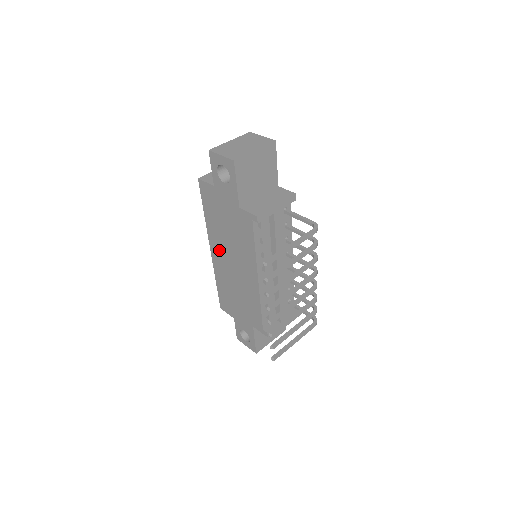
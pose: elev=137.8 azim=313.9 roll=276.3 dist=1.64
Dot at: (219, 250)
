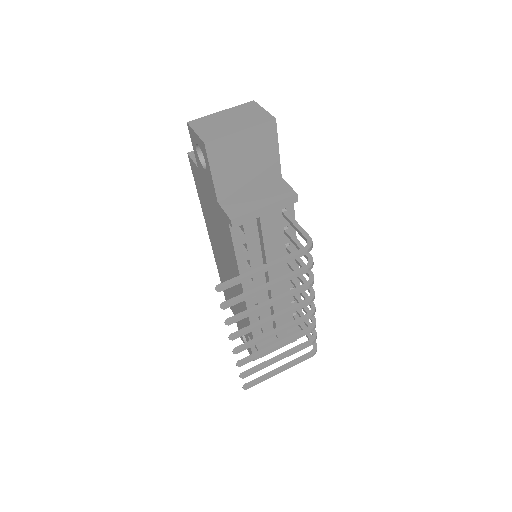
Dot at: (214, 241)
